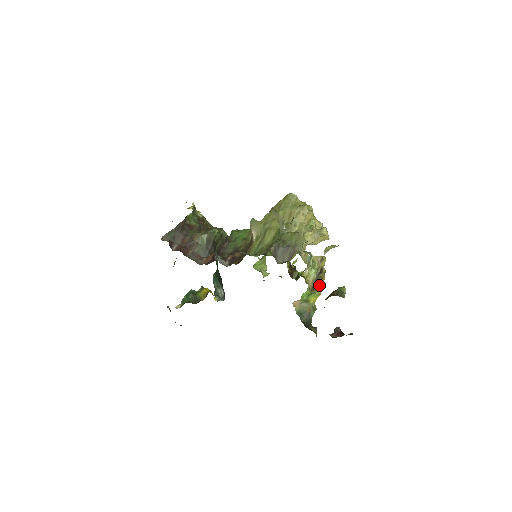
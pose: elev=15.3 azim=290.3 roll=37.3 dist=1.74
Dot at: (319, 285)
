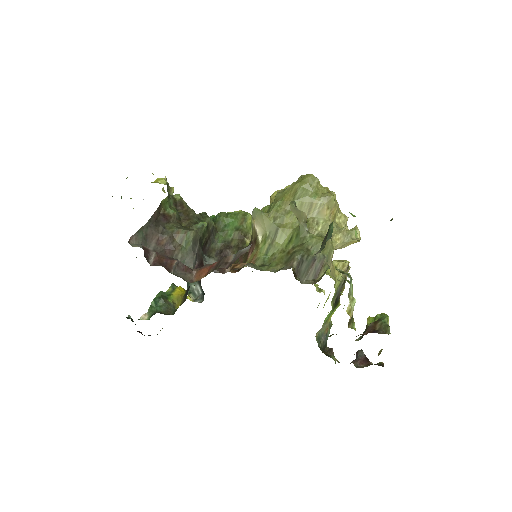
Dot at: occluded
